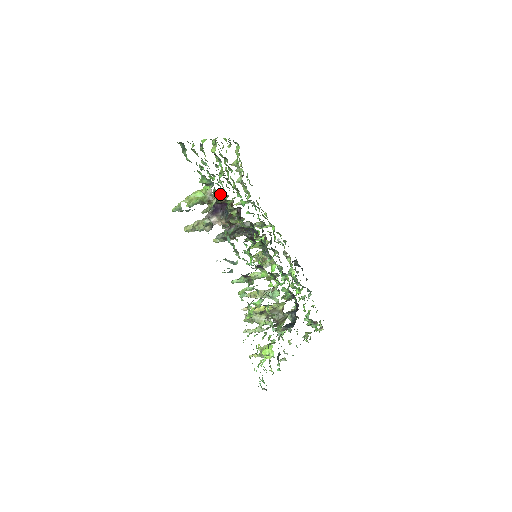
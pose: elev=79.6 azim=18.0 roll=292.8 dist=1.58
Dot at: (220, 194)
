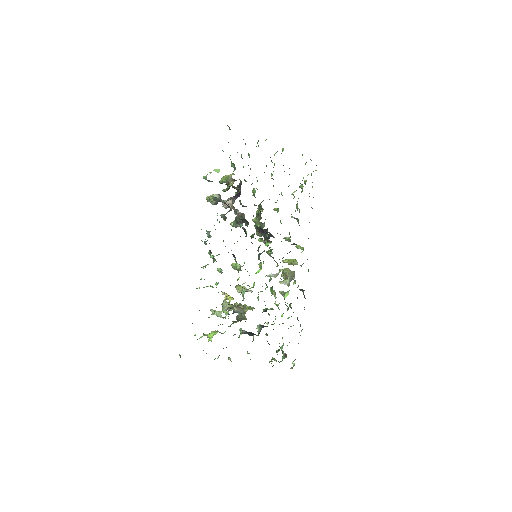
Dot at: occluded
